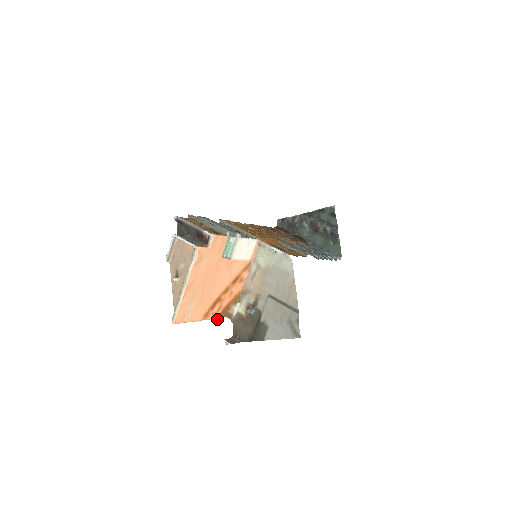
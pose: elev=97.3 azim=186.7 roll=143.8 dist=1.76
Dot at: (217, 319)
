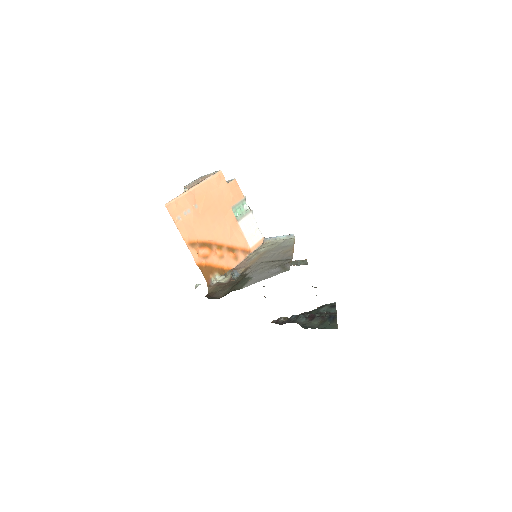
Dot at: (198, 266)
